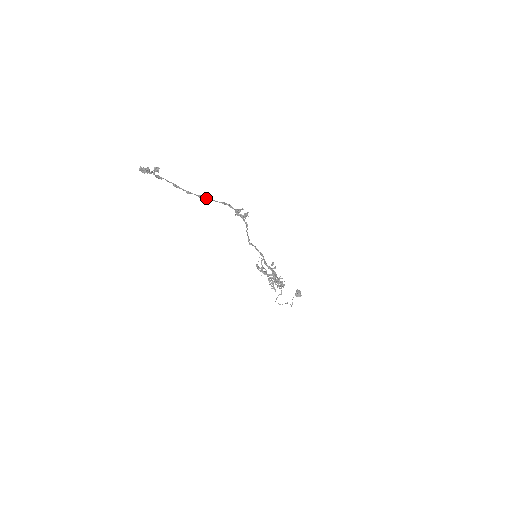
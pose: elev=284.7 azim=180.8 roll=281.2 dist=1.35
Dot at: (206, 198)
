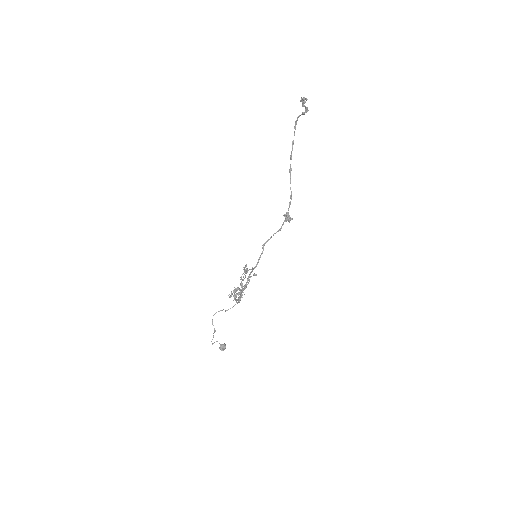
Dot at: occluded
